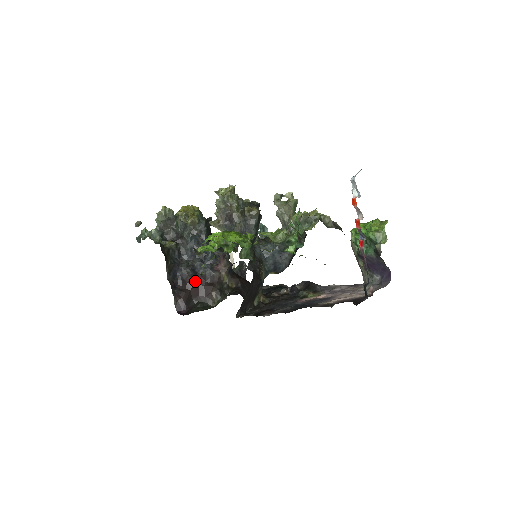
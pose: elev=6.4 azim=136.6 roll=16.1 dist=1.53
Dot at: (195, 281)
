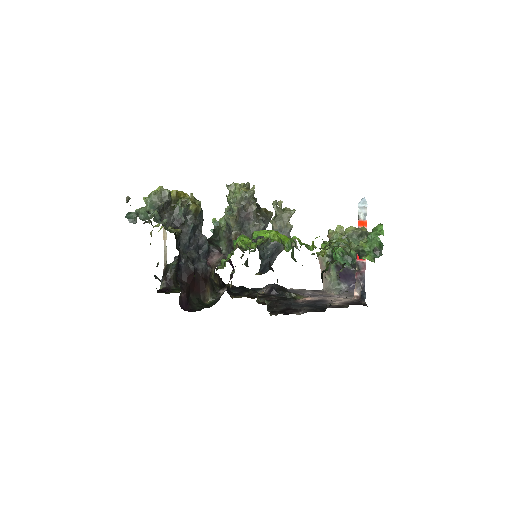
Dot at: (194, 275)
